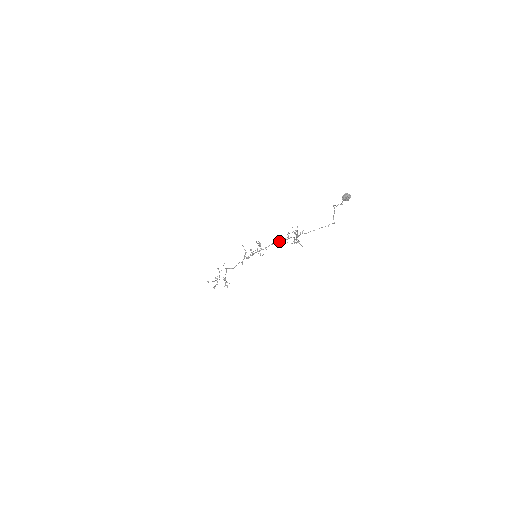
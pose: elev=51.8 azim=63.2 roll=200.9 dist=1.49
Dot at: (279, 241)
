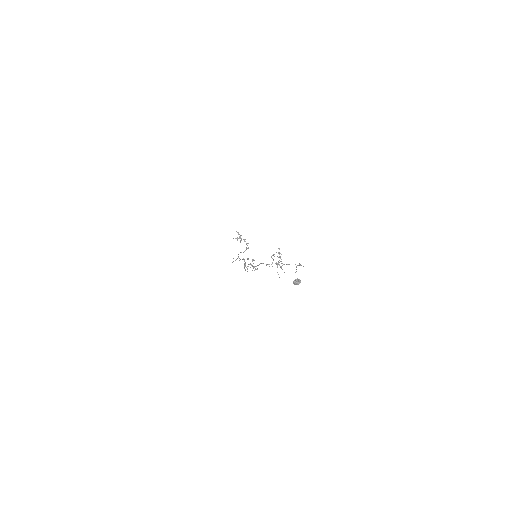
Dot at: (266, 264)
